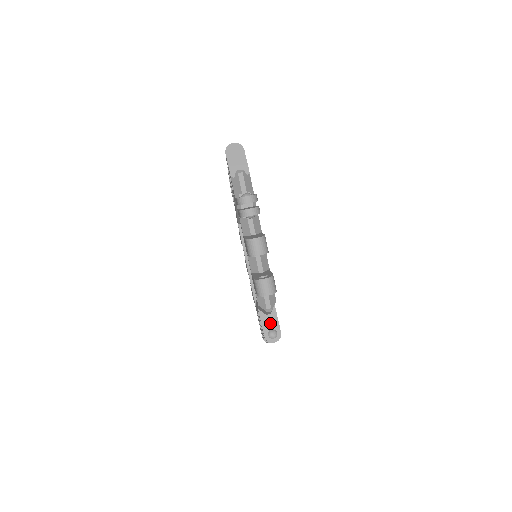
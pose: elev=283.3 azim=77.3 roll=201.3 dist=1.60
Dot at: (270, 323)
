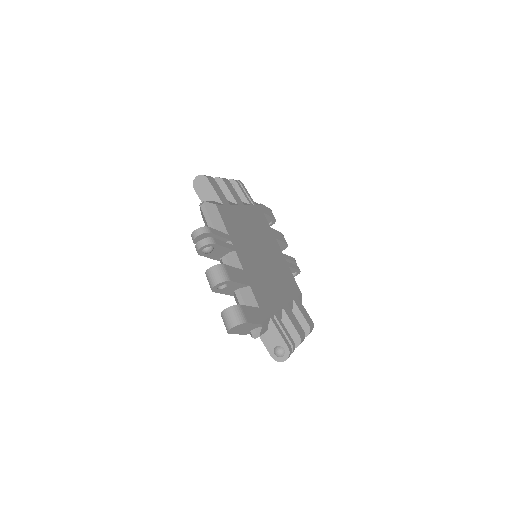
Dot at: occluded
